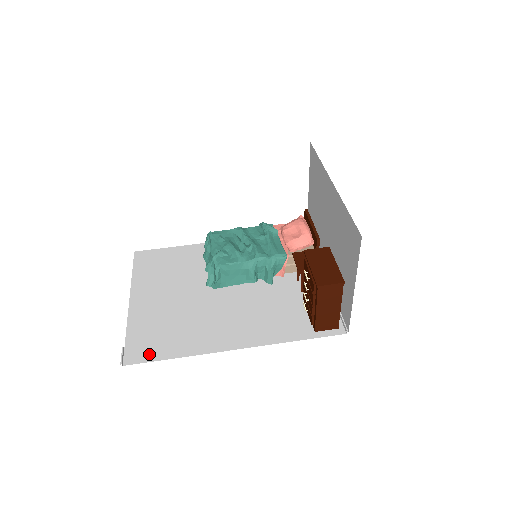
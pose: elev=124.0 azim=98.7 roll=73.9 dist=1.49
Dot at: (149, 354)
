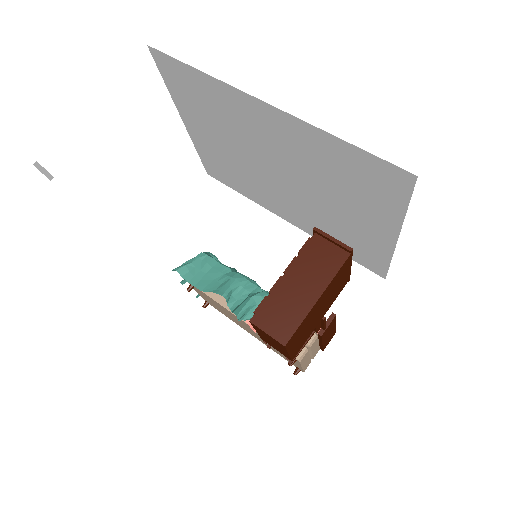
Dot at: occluded
